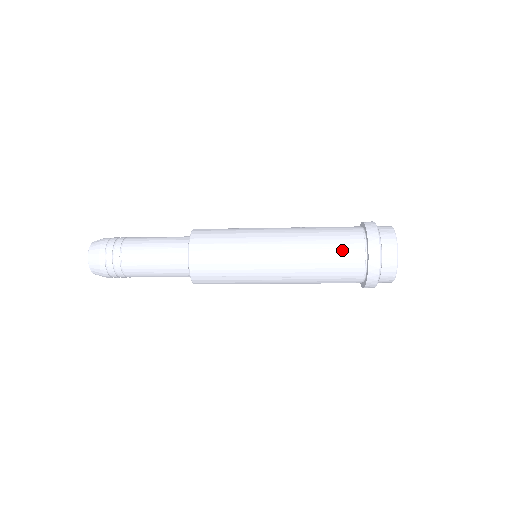
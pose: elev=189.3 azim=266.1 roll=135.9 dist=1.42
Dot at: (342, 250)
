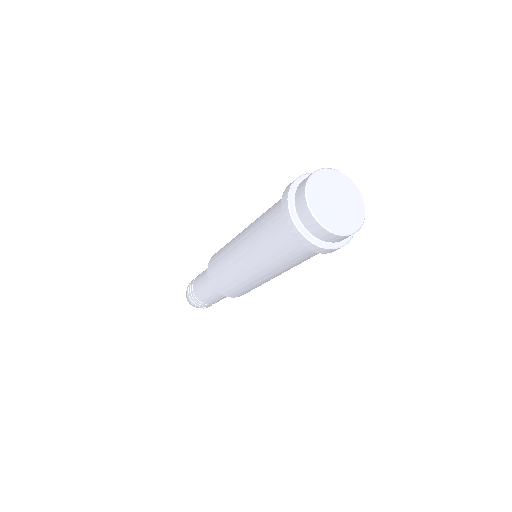
Dot at: (276, 203)
